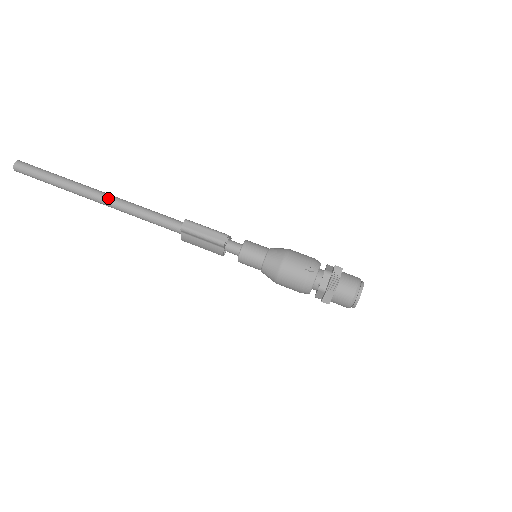
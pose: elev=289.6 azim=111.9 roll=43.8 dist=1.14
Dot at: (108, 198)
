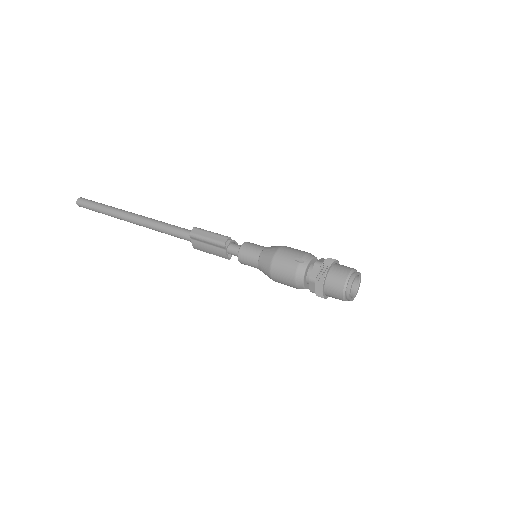
Dot at: (139, 218)
